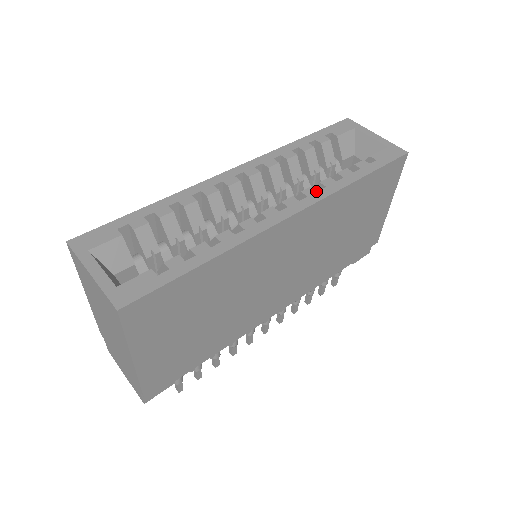
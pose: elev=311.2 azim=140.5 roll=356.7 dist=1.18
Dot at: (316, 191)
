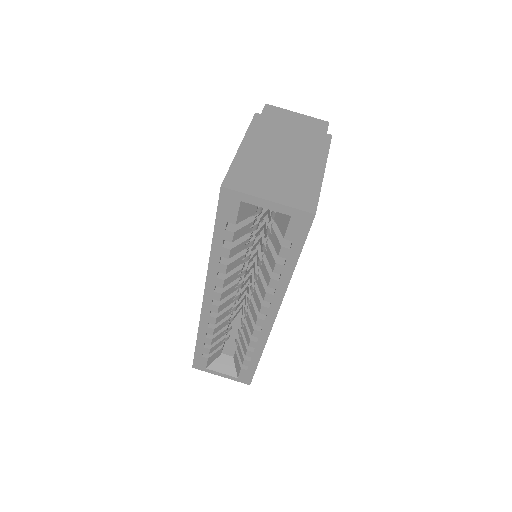
Dot at: (272, 296)
